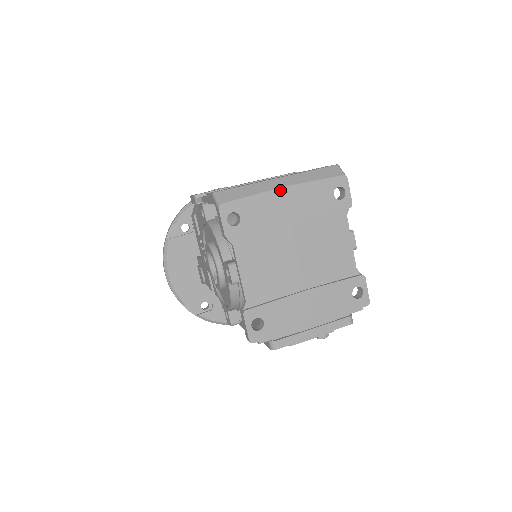
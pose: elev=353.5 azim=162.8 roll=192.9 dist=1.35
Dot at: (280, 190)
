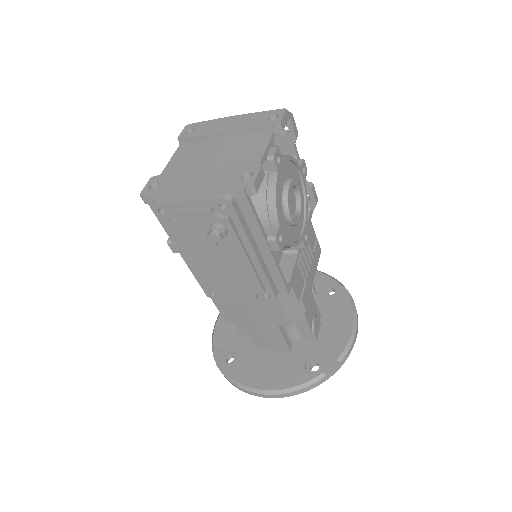
Dot at: (230, 117)
